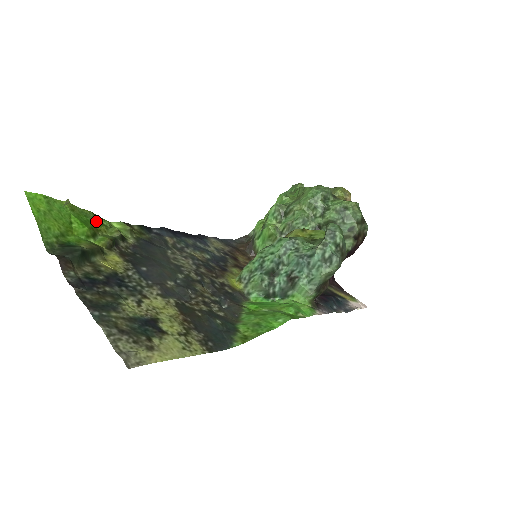
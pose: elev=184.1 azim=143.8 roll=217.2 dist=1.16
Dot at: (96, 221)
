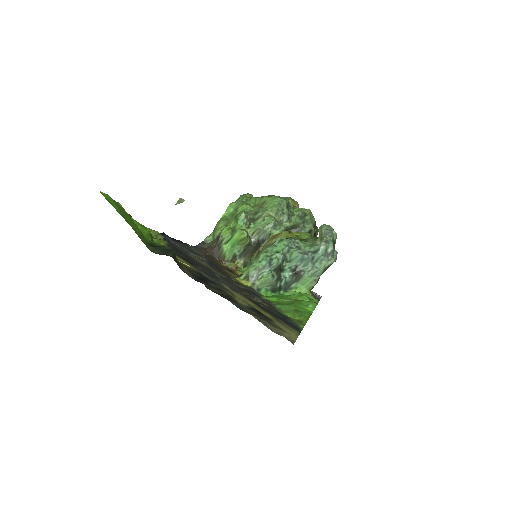
Dot at: occluded
